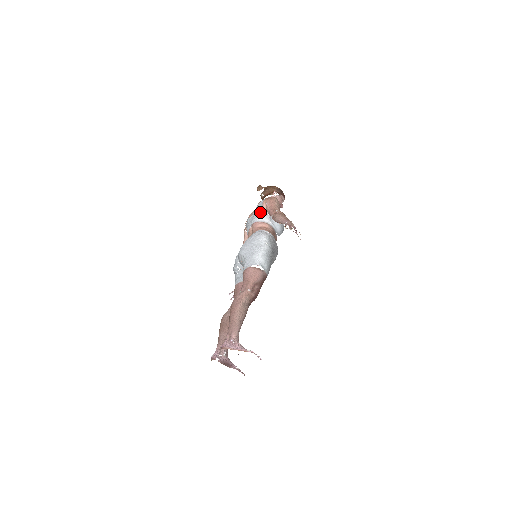
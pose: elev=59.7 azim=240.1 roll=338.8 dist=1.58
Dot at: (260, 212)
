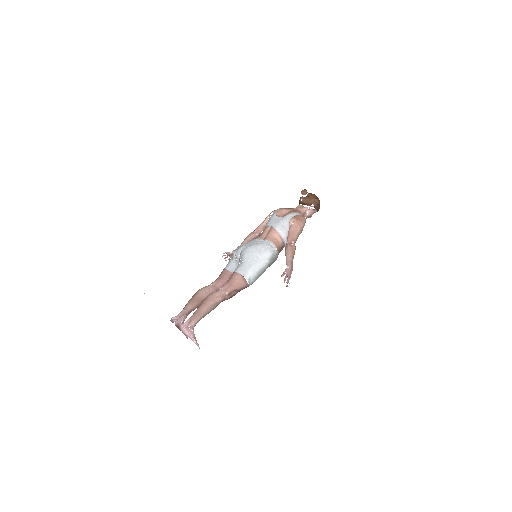
Dot at: (284, 225)
